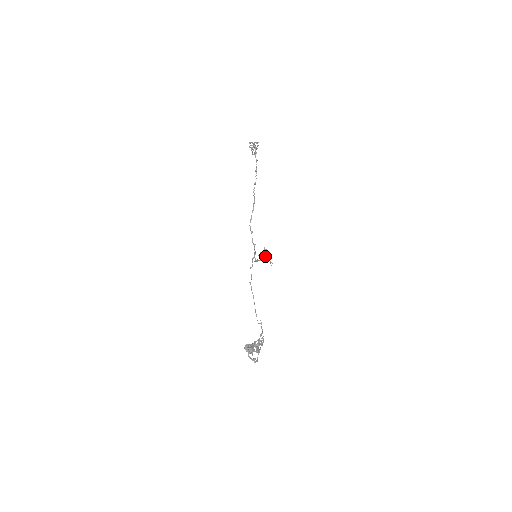
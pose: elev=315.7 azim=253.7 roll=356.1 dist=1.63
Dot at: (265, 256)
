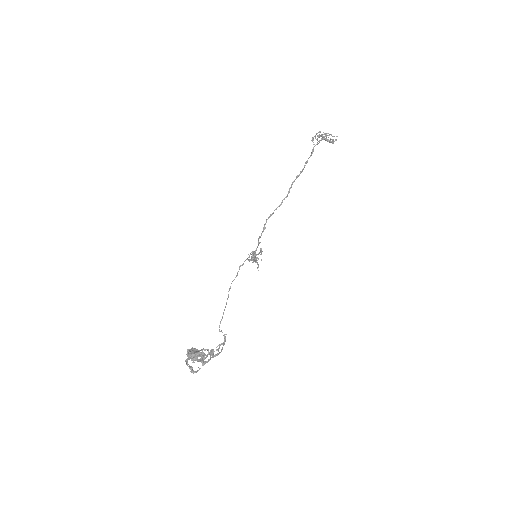
Dot at: occluded
